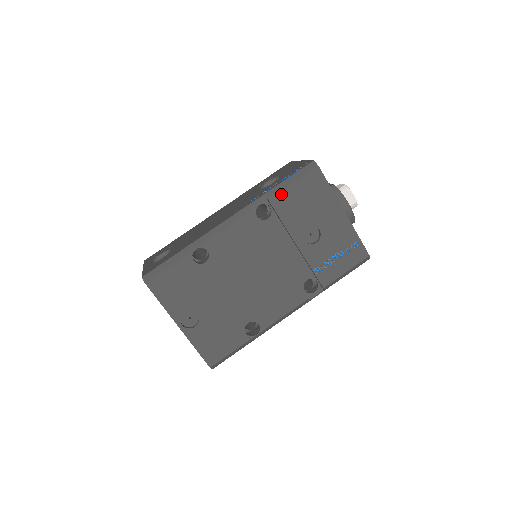
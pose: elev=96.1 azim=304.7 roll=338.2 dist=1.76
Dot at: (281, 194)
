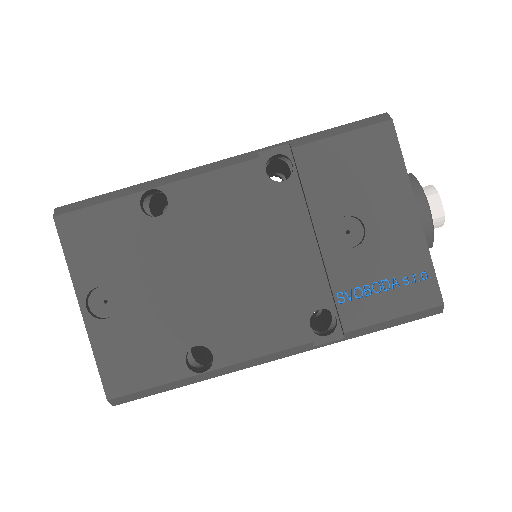
Dot at: (316, 146)
